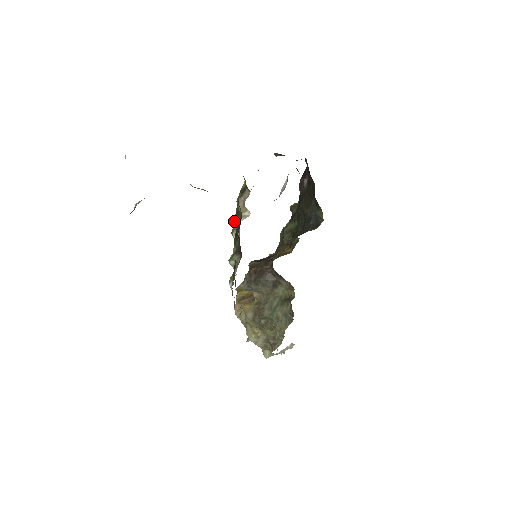
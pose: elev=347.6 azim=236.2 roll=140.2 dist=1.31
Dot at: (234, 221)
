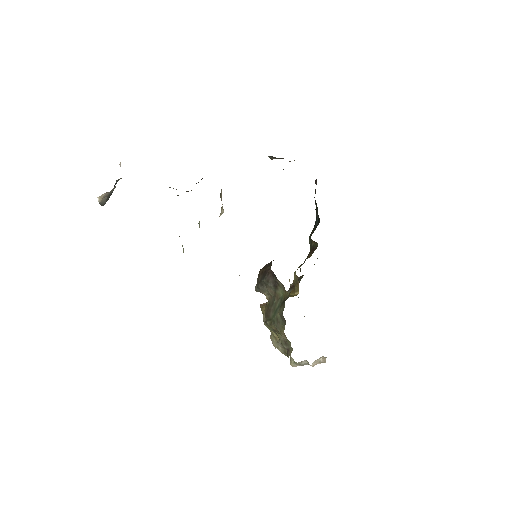
Dot at: occluded
